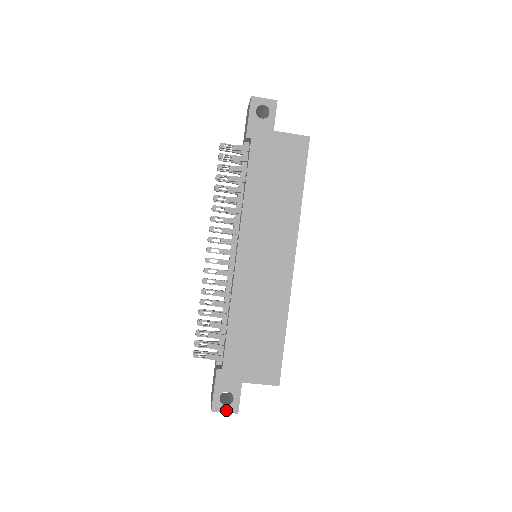
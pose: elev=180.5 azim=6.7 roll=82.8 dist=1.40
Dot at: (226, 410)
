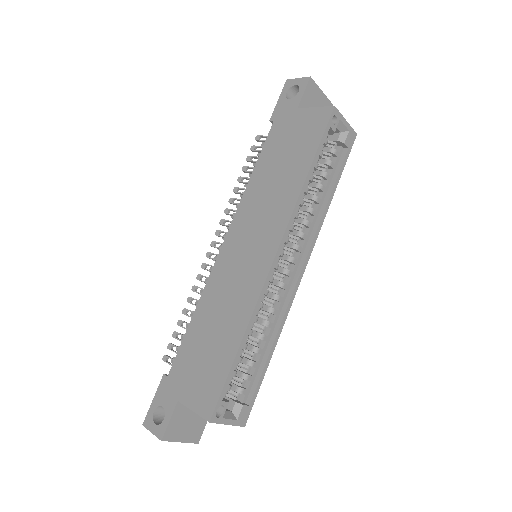
Dot at: (154, 430)
